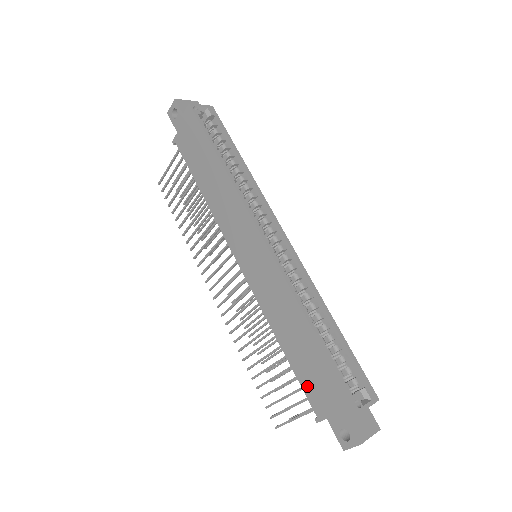
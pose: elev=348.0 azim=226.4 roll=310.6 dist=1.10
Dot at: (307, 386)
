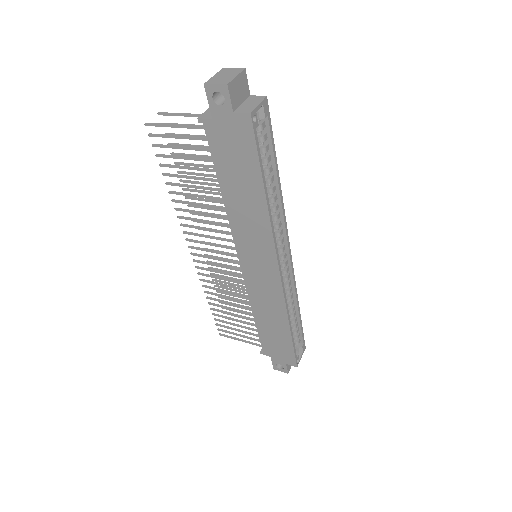
Dot at: (265, 342)
